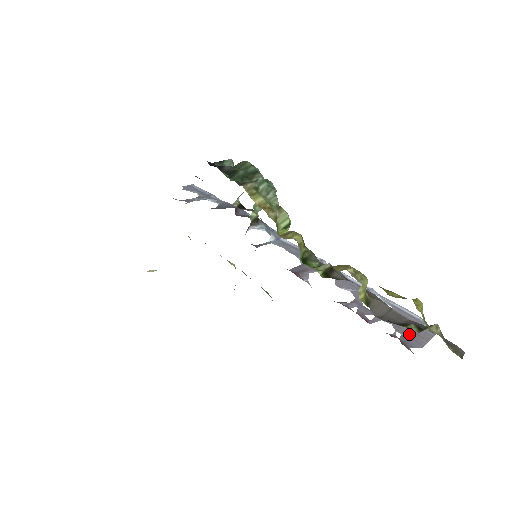
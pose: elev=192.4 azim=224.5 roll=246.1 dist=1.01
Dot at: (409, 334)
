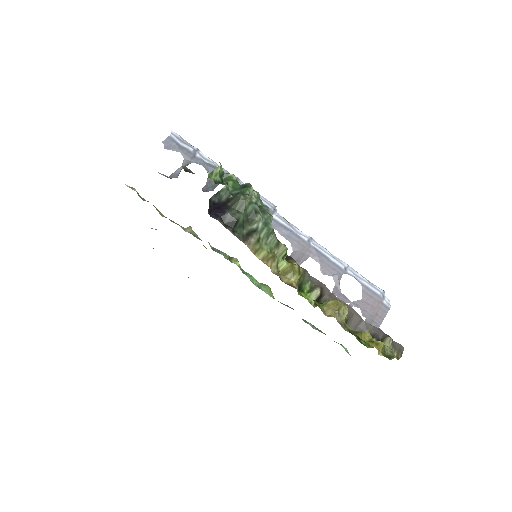
Dot at: (371, 316)
